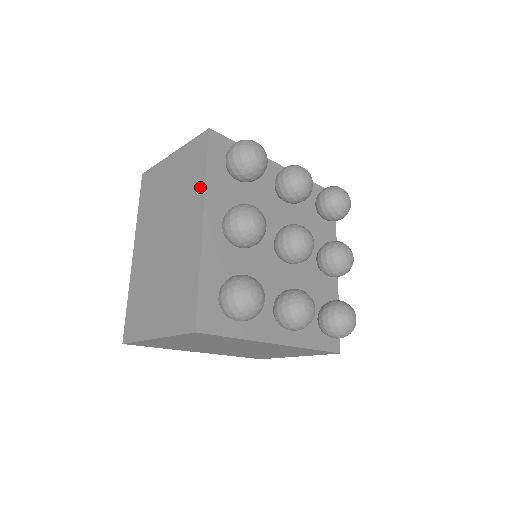
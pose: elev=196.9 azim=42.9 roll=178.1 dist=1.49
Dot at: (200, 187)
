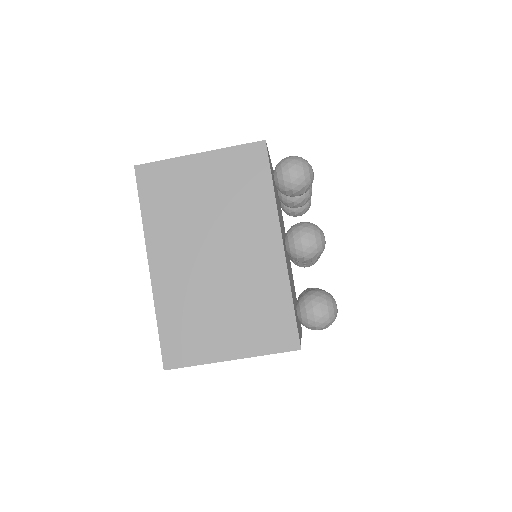
Dot at: occluded
